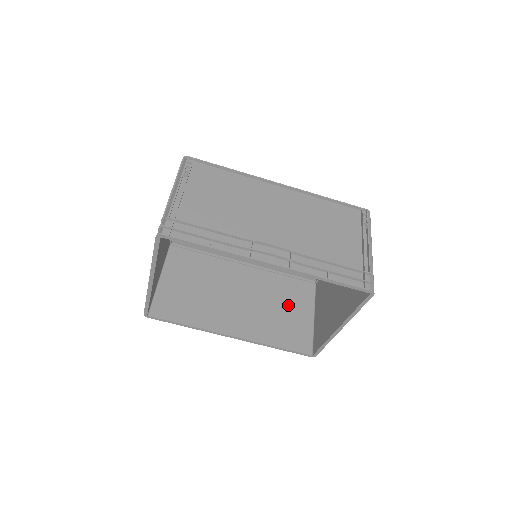
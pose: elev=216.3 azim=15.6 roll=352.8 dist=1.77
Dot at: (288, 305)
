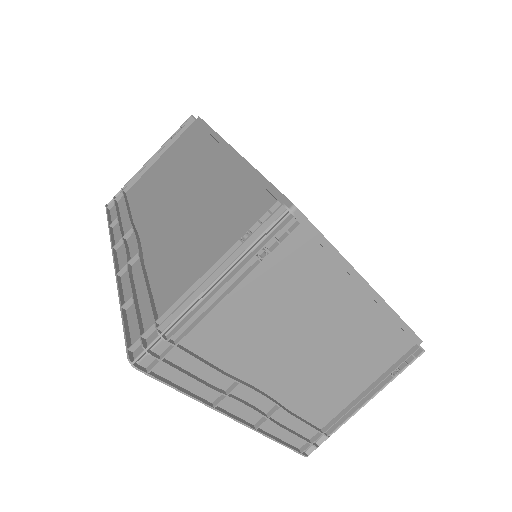
Dot at: occluded
